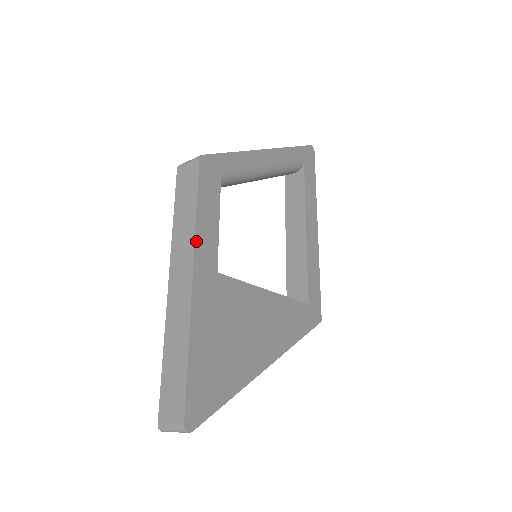
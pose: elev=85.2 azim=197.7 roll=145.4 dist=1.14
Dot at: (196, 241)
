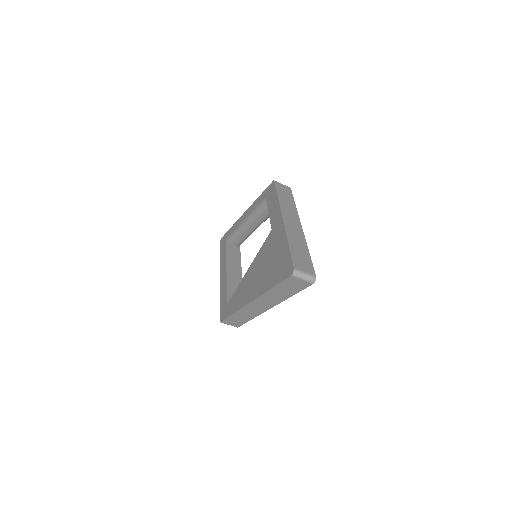
Dot at: (297, 214)
